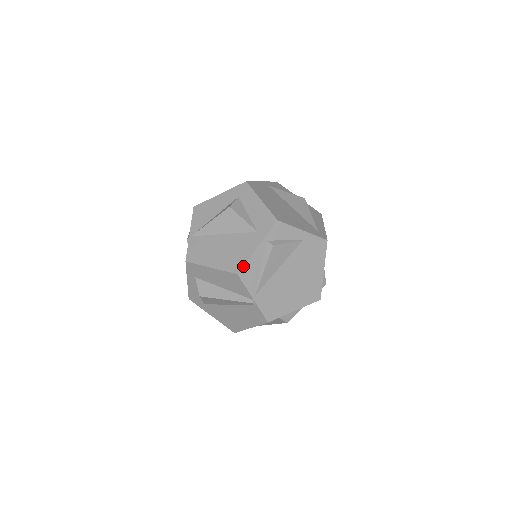
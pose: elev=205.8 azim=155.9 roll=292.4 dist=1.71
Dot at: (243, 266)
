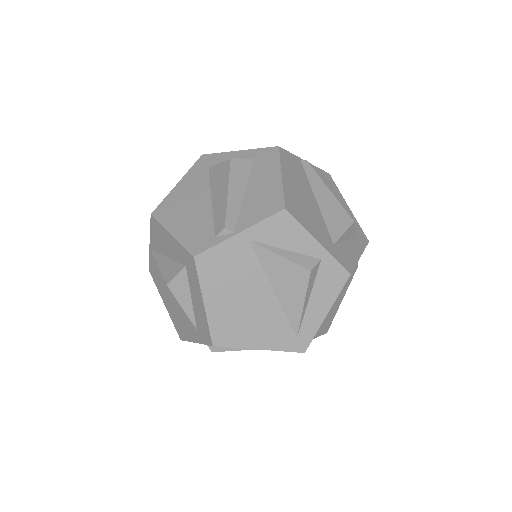
Dot at: occluded
